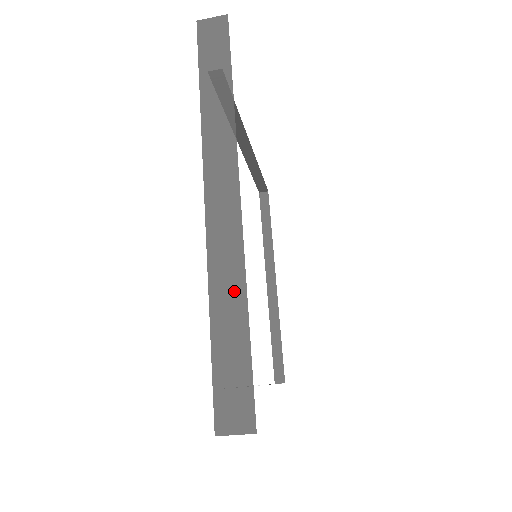
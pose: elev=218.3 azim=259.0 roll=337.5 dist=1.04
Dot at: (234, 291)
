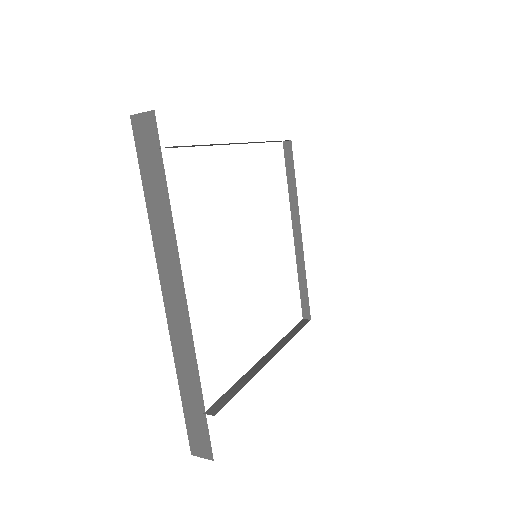
Dot at: (191, 372)
